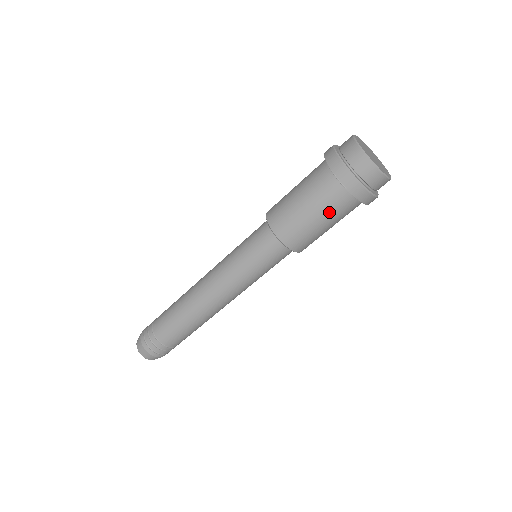
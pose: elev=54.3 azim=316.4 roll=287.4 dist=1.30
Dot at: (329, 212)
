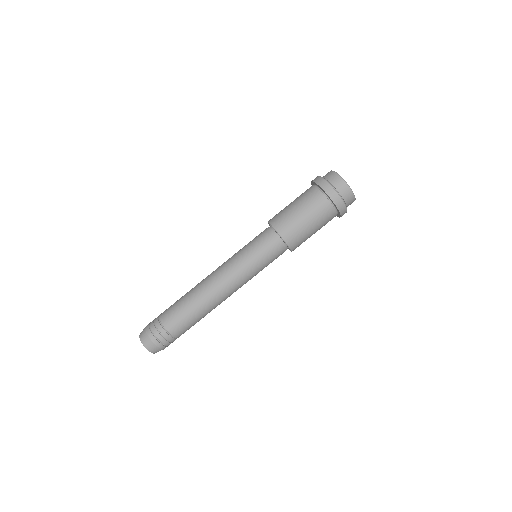
Dot at: (321, 223)
